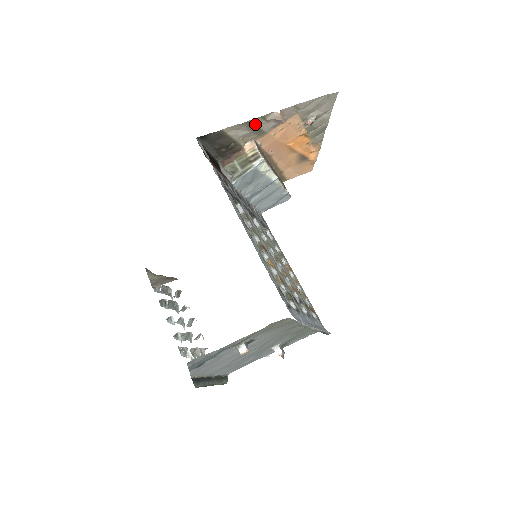
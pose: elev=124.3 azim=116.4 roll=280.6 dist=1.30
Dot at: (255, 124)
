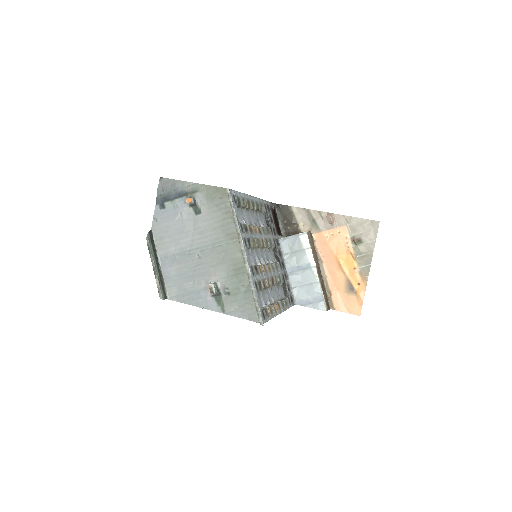
Dot at: (314, 216)
